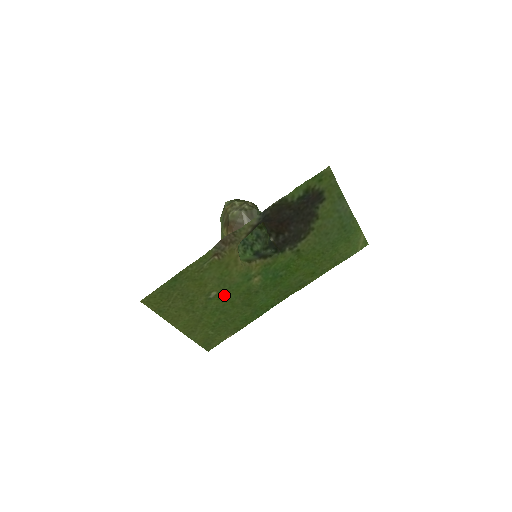
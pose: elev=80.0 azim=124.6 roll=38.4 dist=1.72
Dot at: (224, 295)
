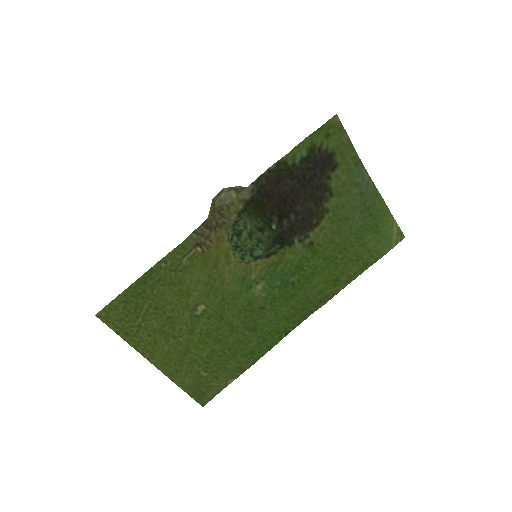
Dot at: (216, 311)
